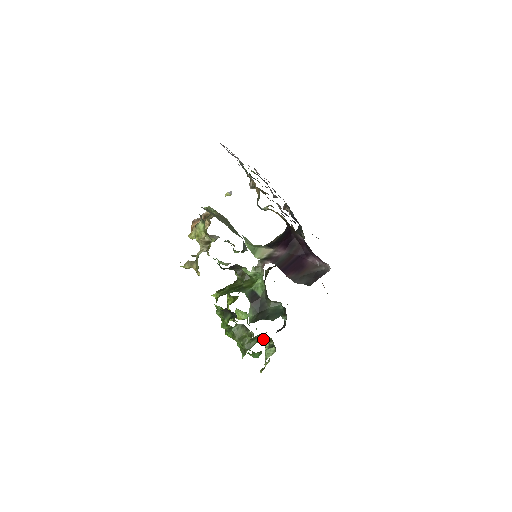
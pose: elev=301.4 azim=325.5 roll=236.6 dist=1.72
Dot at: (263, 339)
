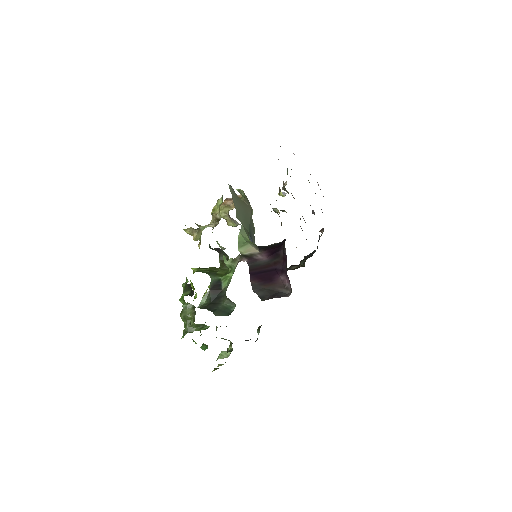
Dot at: occluded
